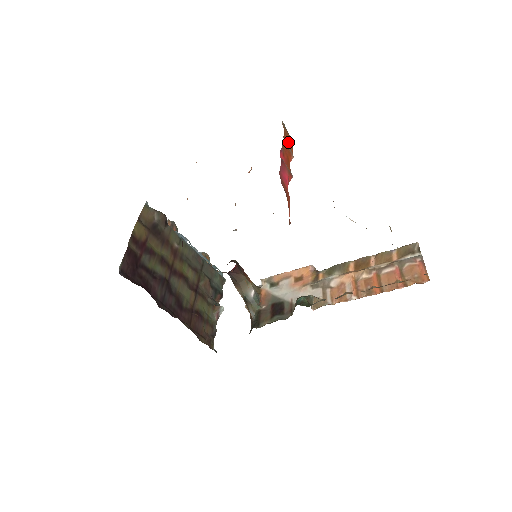
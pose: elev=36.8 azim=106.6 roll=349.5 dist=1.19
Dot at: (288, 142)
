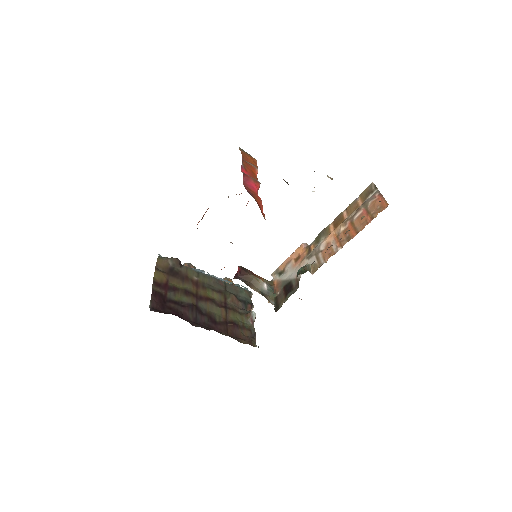
Dot at: (249, 160)
